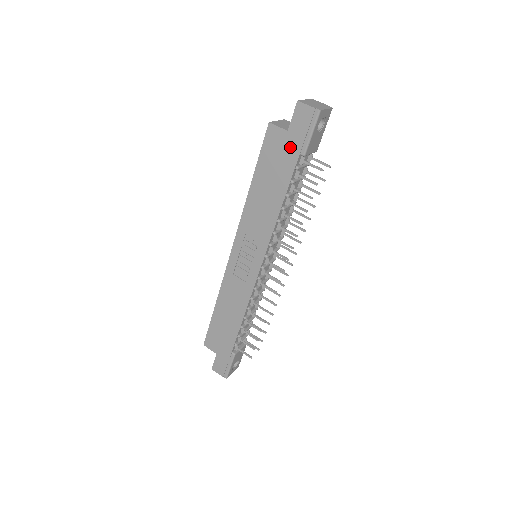
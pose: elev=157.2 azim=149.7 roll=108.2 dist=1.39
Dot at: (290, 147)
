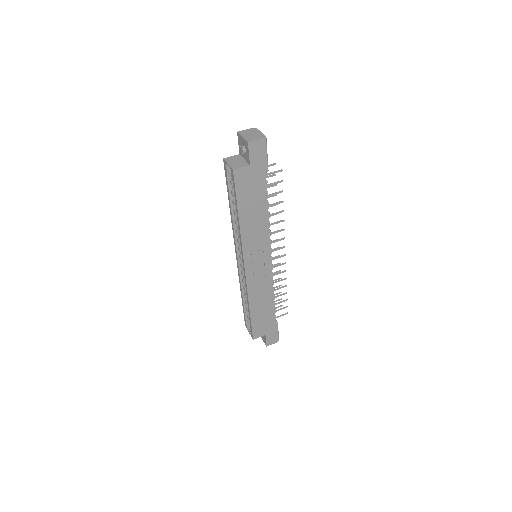
Dot at: (257, 174)
